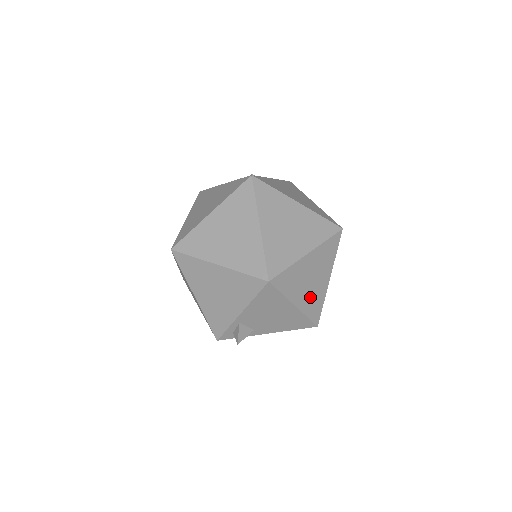
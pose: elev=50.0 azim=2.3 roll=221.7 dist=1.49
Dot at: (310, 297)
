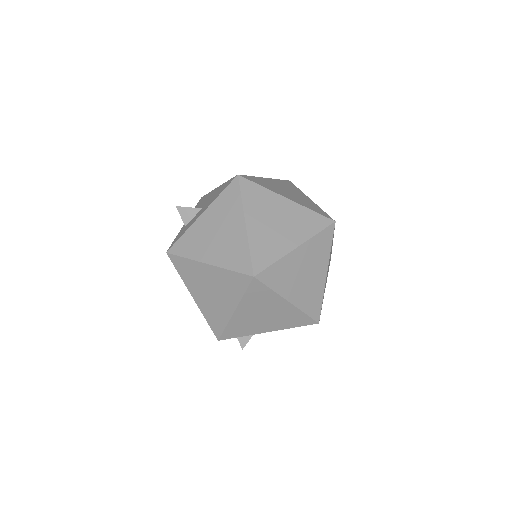
Dot at: occluded
